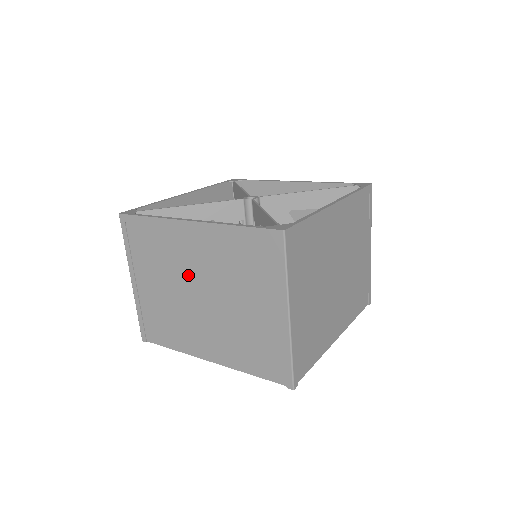
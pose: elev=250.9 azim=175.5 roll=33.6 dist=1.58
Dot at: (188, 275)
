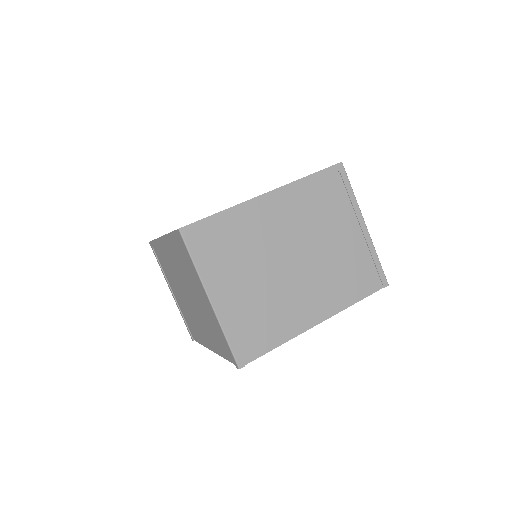
Dot at: (275, 248)
